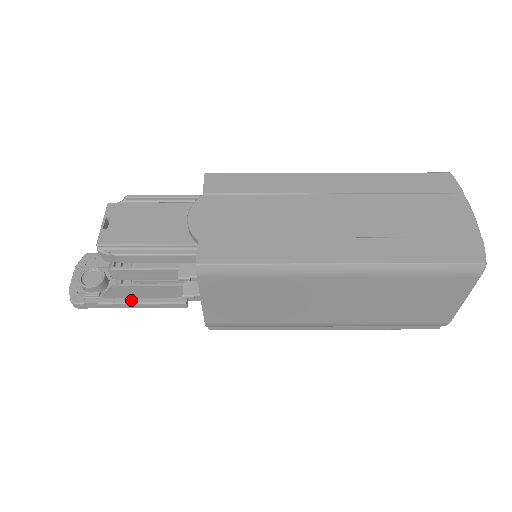
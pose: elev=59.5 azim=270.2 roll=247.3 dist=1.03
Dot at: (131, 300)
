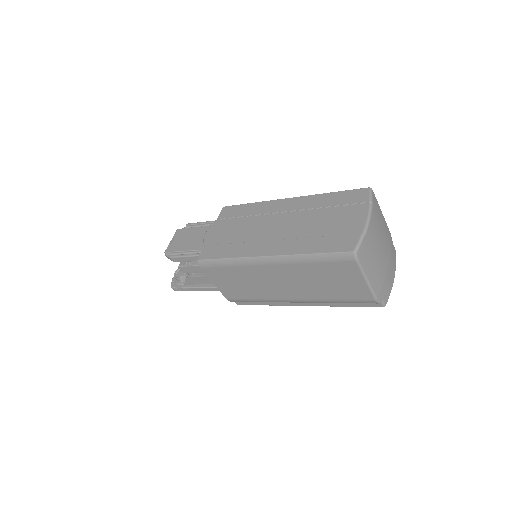
Dot at: (197, 286)
